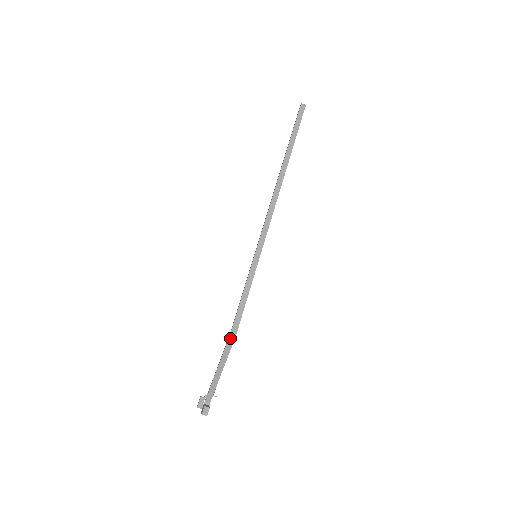
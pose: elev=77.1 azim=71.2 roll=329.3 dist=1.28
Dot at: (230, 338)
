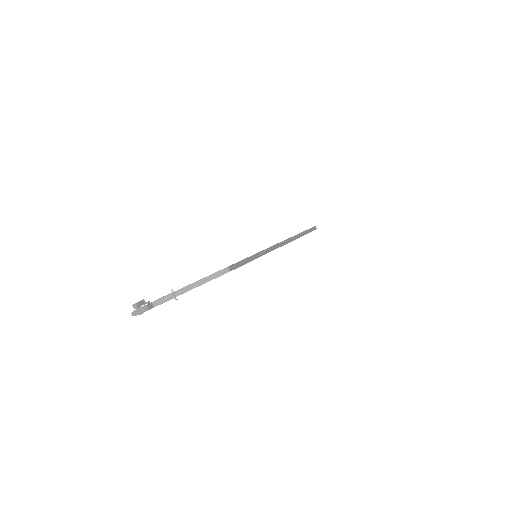
Dot at: (225, 269)
